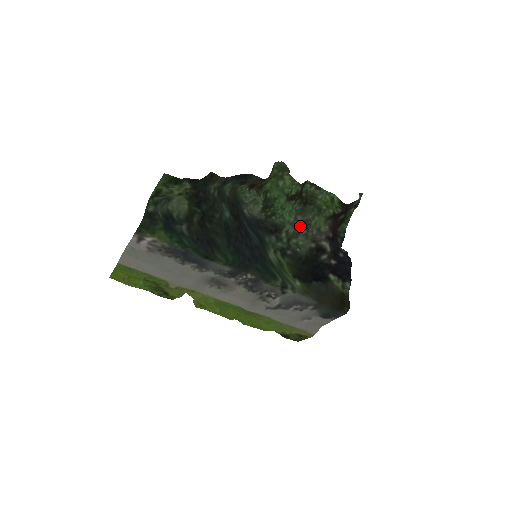
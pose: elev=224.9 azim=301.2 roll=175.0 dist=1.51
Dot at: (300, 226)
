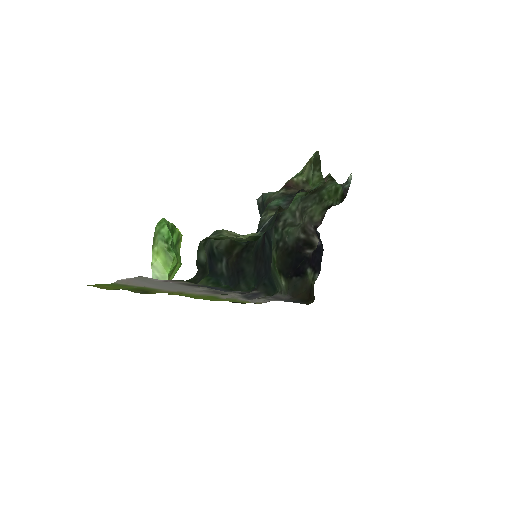
Dot at: (299, 216)
